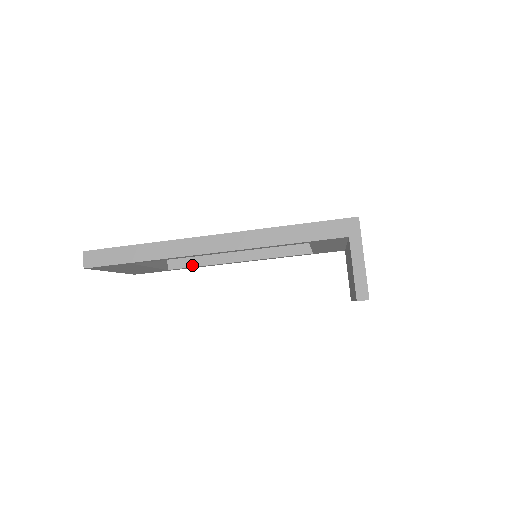
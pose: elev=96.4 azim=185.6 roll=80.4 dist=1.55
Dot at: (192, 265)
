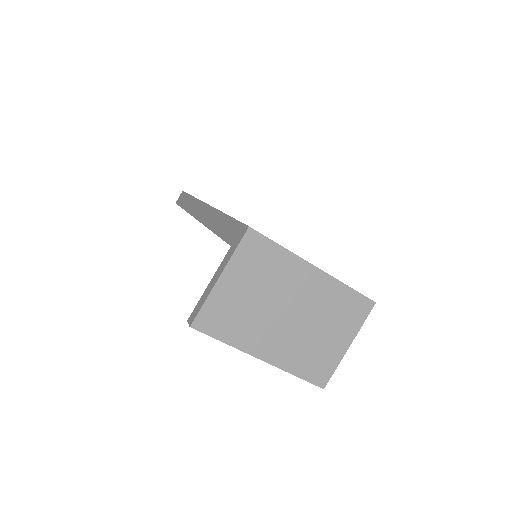
Dot at: occluded
